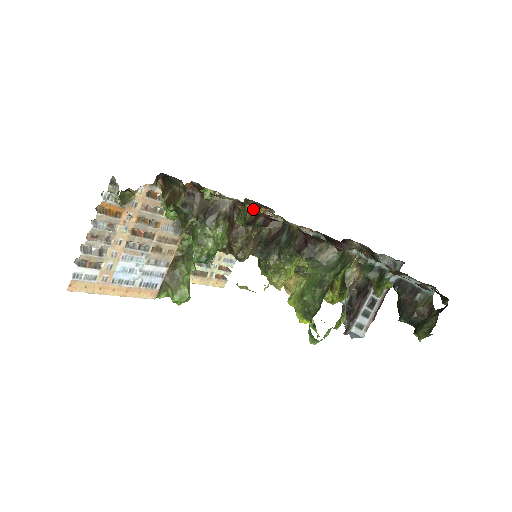
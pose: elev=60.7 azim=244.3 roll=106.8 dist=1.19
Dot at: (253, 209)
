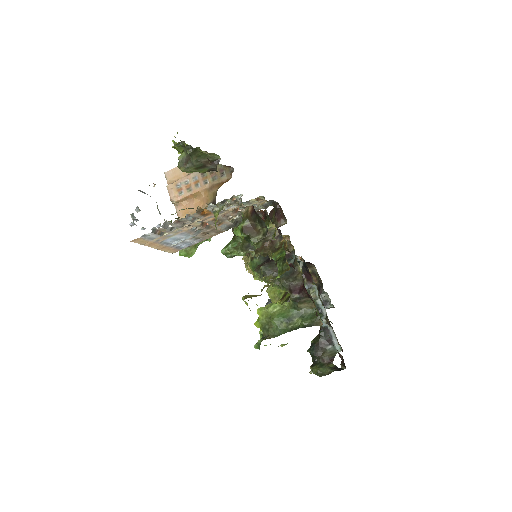
Dot at: (285, 243)
